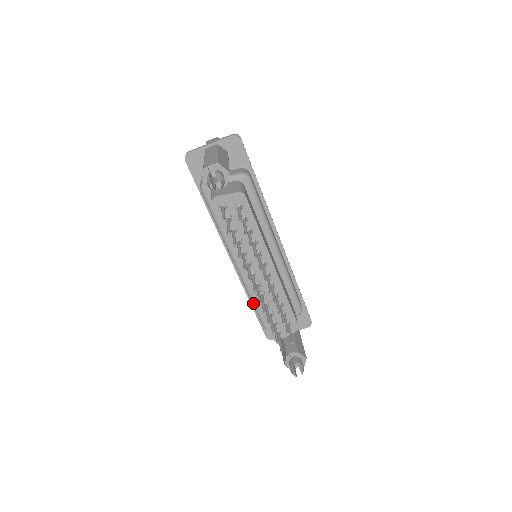
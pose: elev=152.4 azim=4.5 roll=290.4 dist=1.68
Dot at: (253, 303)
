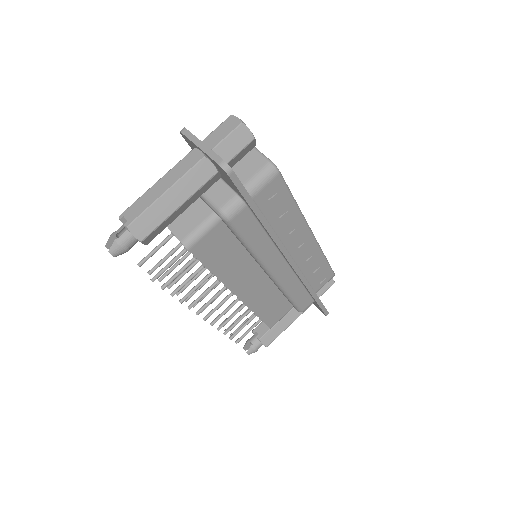
Dot at: occluded
